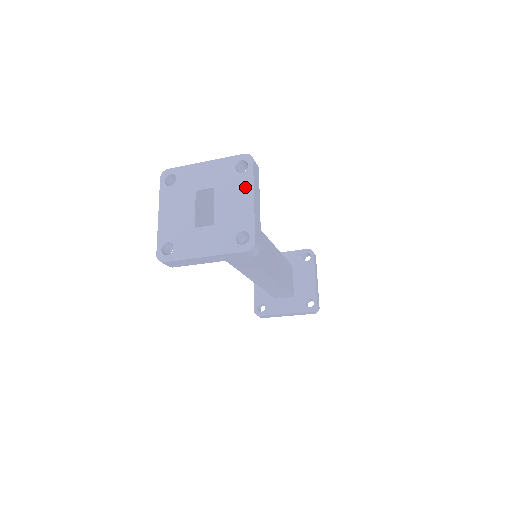
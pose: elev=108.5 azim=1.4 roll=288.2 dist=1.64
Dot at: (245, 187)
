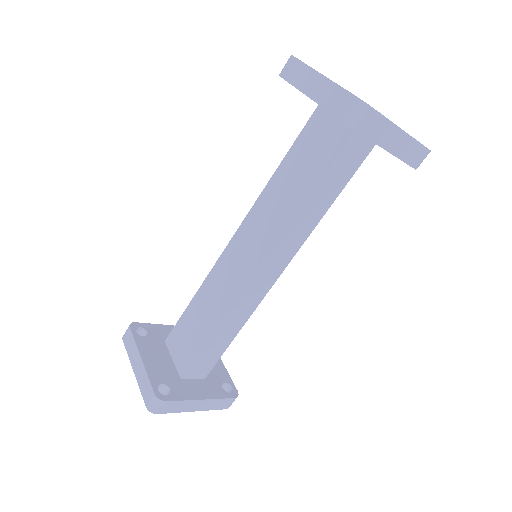
Dot at: occluded
